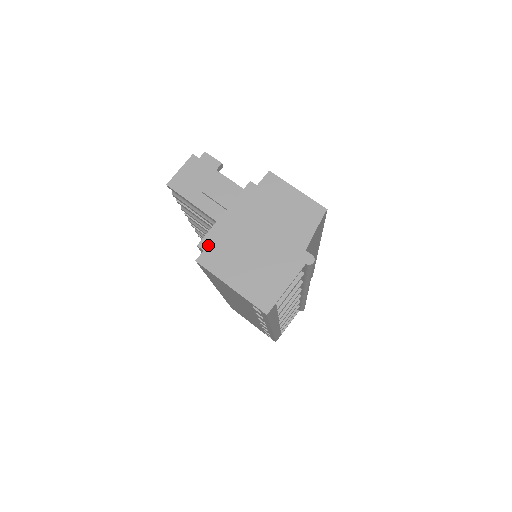
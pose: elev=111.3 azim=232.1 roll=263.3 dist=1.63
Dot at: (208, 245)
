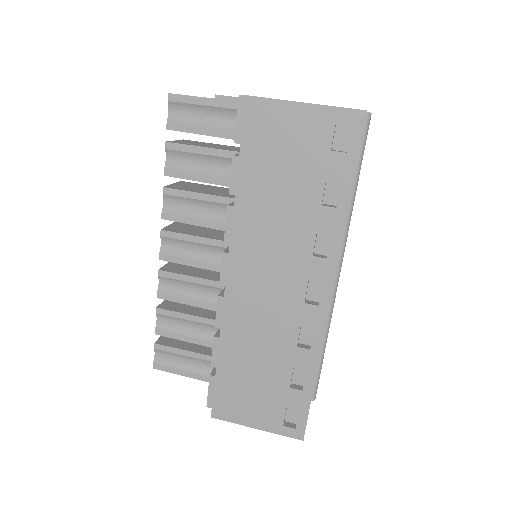
Dot at: occluded
